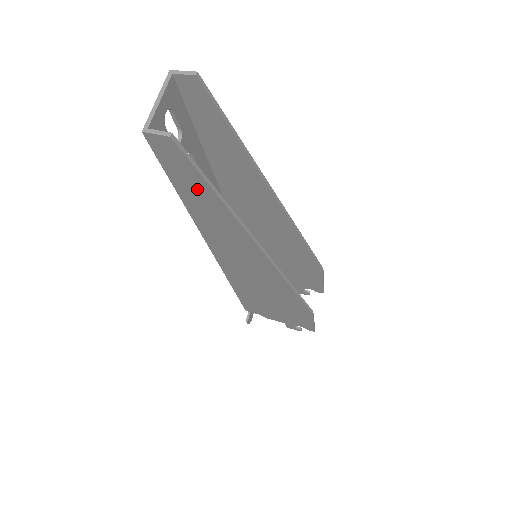
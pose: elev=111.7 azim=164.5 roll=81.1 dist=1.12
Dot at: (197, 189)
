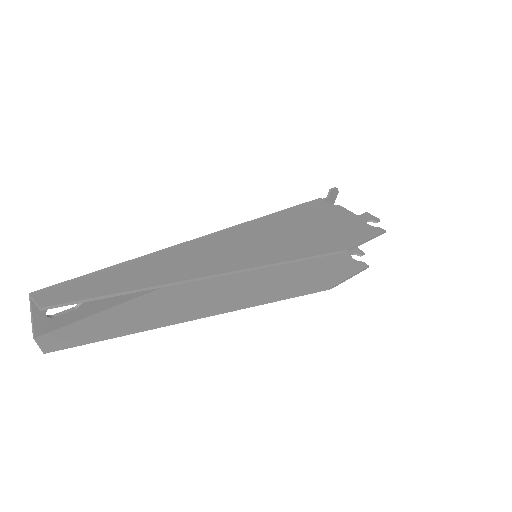
Dot at: (109, 327)
